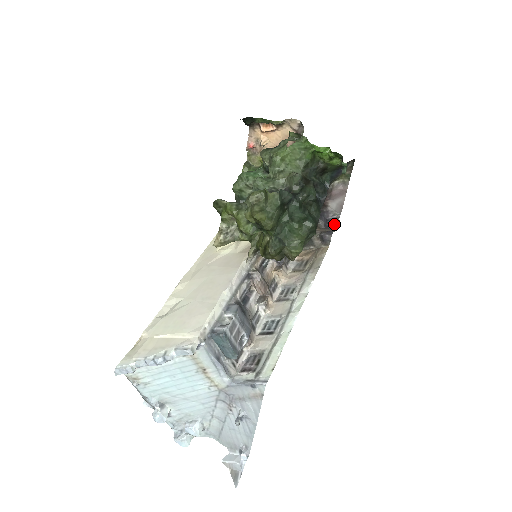
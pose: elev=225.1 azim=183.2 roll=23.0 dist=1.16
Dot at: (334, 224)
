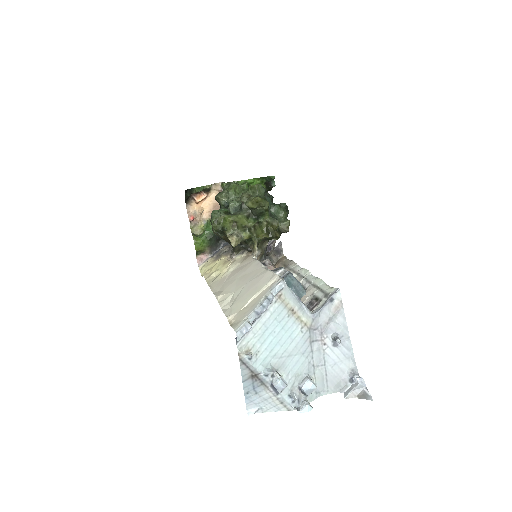
Dot at: occluded
